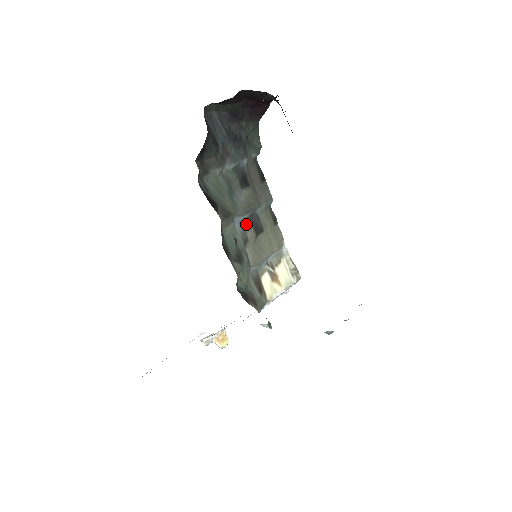
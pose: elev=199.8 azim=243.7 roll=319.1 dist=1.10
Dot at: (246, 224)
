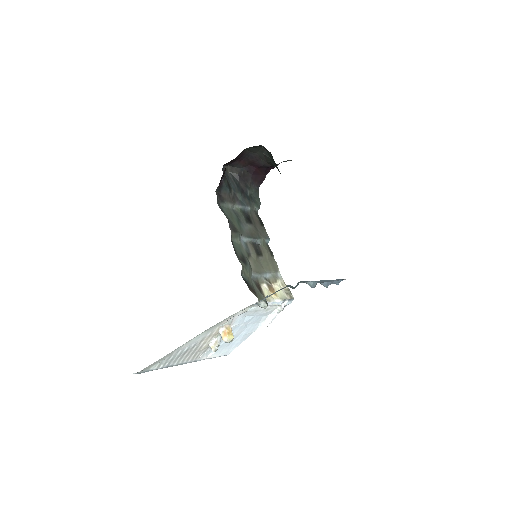
Dot at: (249, 245)
